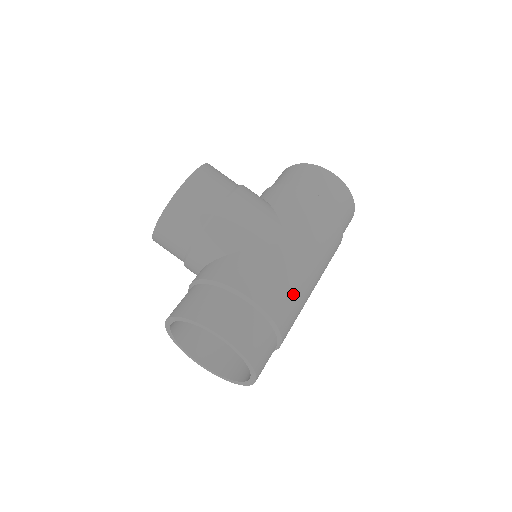
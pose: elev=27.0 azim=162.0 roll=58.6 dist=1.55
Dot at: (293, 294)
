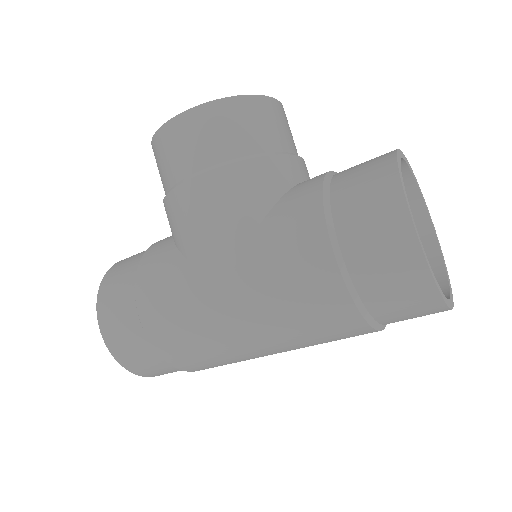
Dot at: (202, 346)
